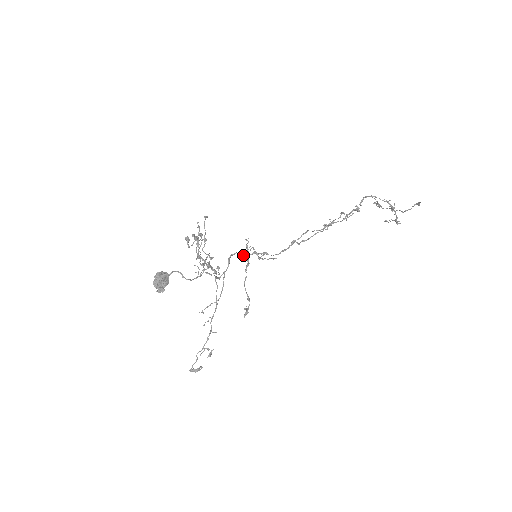
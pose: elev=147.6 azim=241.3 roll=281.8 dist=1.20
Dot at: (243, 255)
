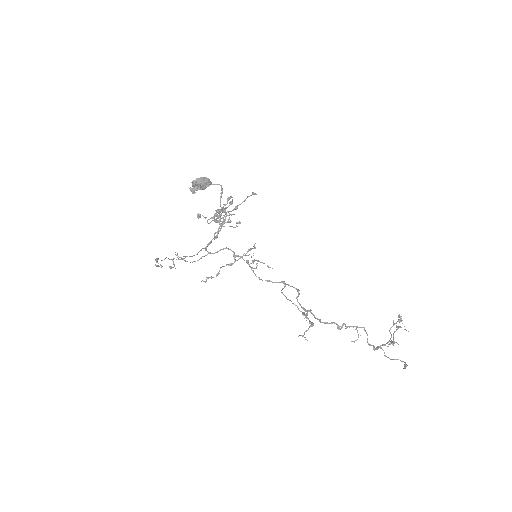
Dot at: (235, 256)
